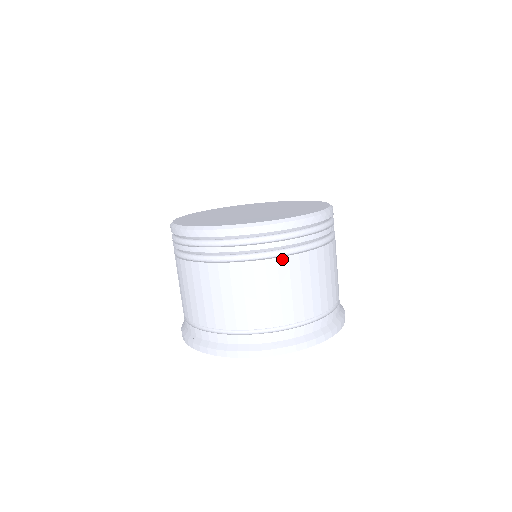
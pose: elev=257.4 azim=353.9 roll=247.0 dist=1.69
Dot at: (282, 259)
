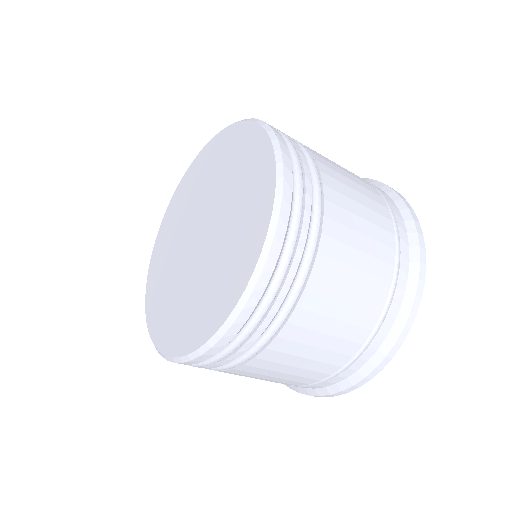
Dot at: (317, 264)
